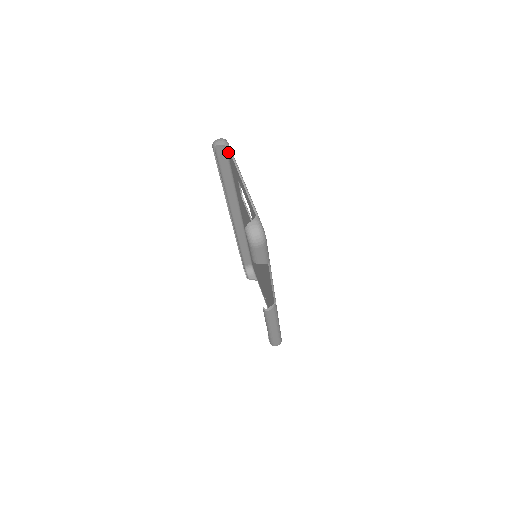
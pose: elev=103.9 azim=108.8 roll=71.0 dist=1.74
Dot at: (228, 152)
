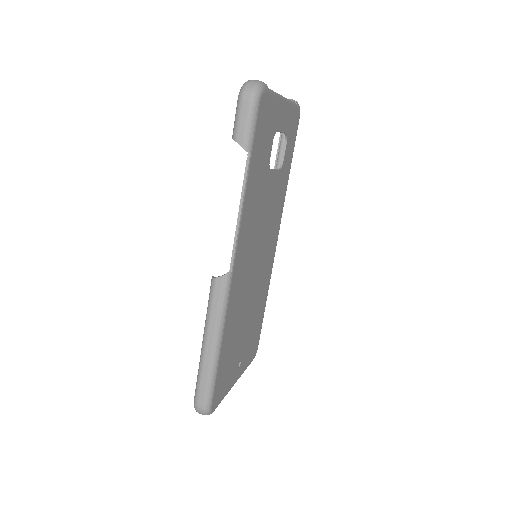
Dot at: (296, 124)
